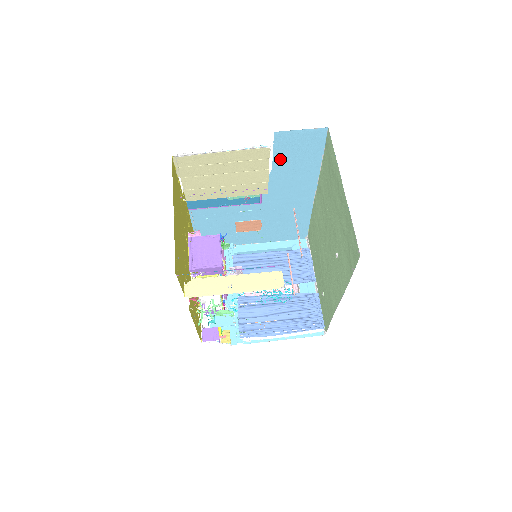
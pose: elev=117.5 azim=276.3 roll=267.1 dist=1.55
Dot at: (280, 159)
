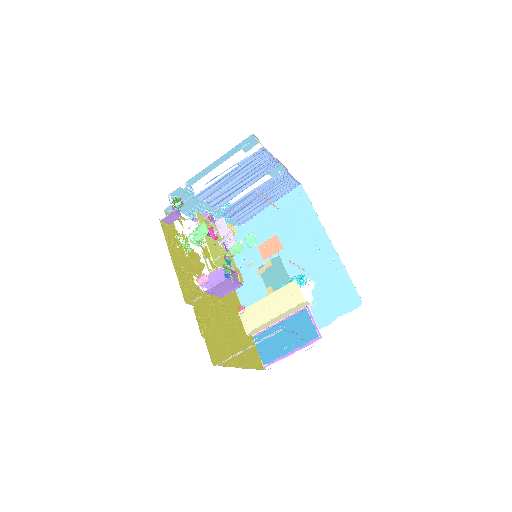
Dot at: occluded
